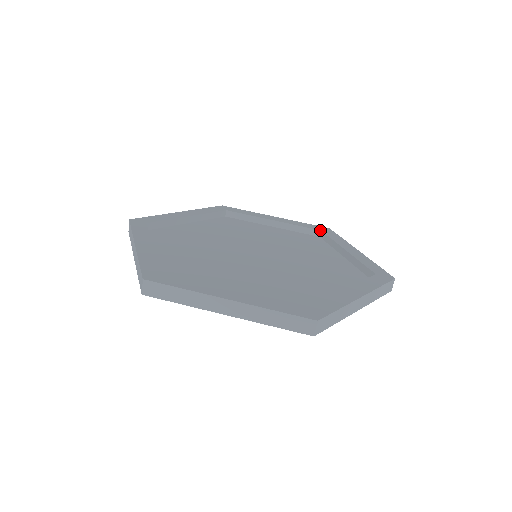
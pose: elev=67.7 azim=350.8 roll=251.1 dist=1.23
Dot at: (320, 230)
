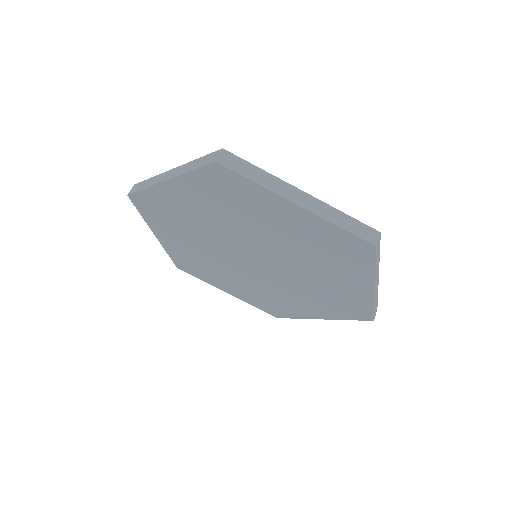
Dot at: occluded
